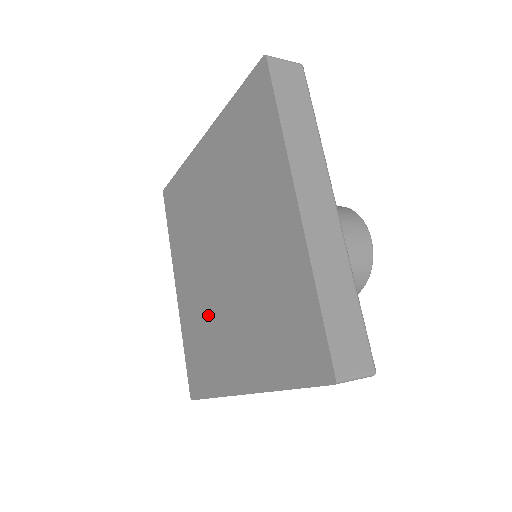
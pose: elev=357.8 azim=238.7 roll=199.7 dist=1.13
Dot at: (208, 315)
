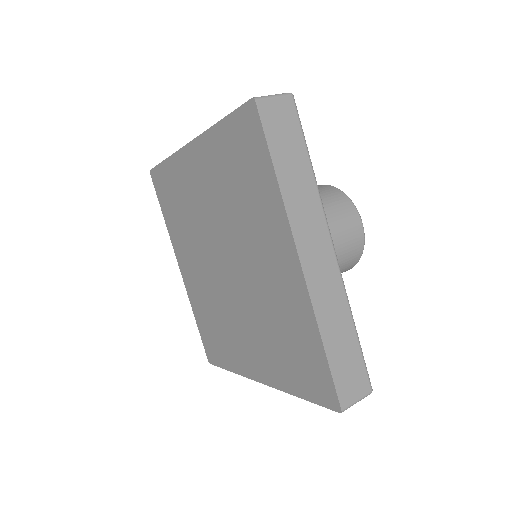
Dot at: (217, 308)
